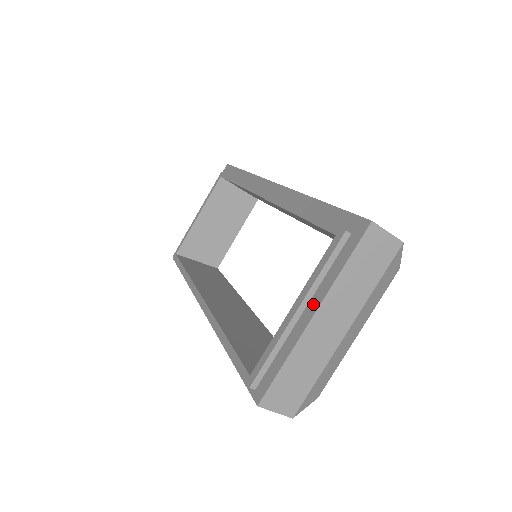
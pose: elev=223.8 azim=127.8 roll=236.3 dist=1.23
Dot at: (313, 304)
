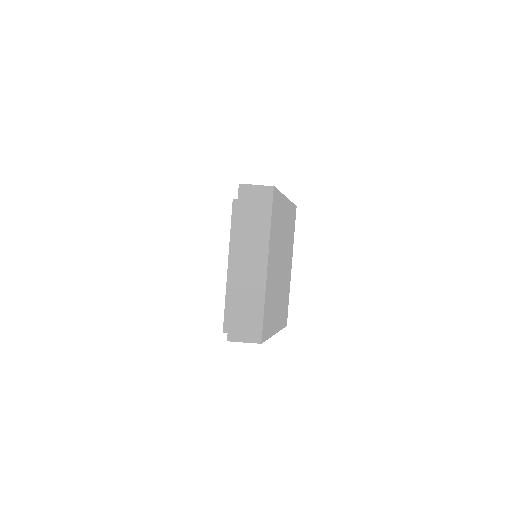
Dot at: (233, 256)
